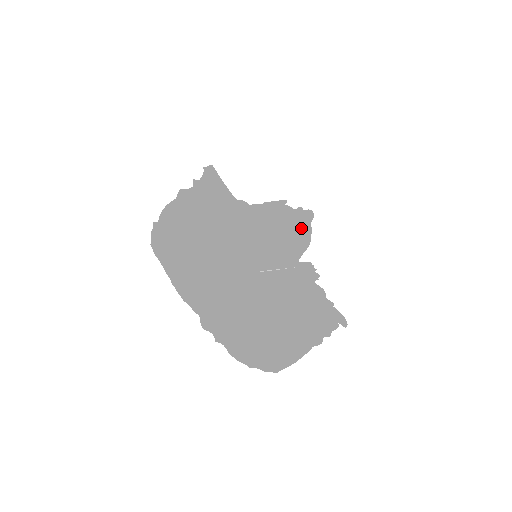
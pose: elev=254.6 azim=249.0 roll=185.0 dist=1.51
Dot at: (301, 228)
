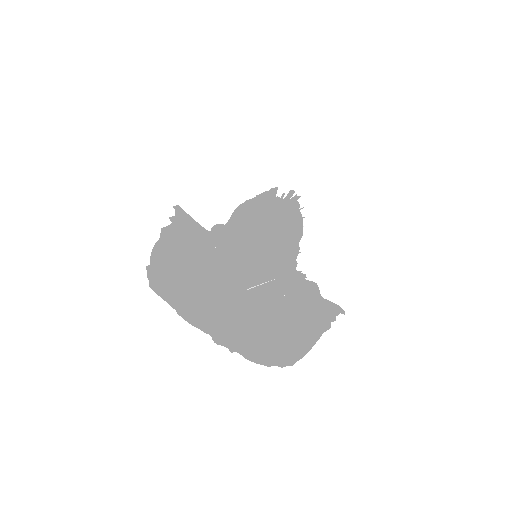
Dot at: (284, 227)
